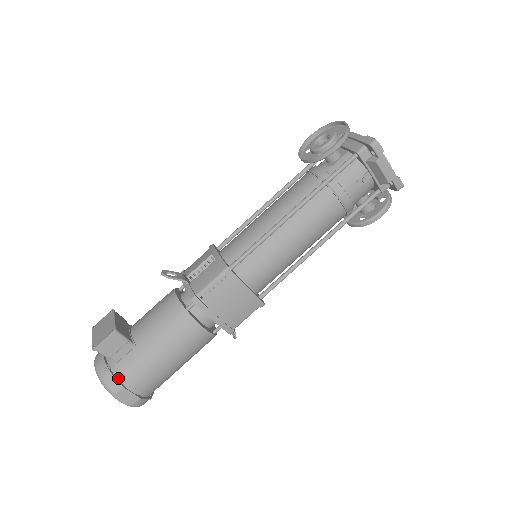
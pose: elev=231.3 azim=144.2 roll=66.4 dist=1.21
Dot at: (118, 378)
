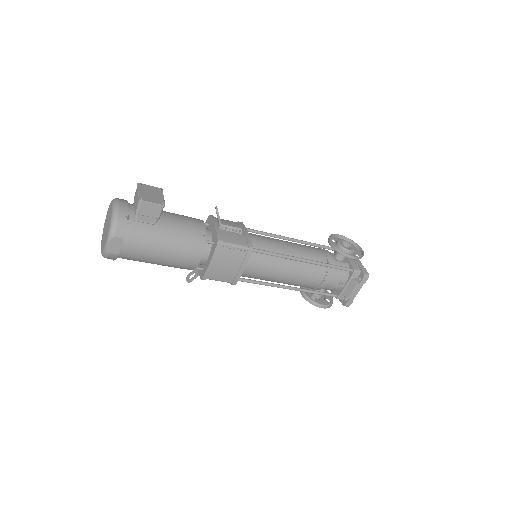
Dot at: (126, 230)
